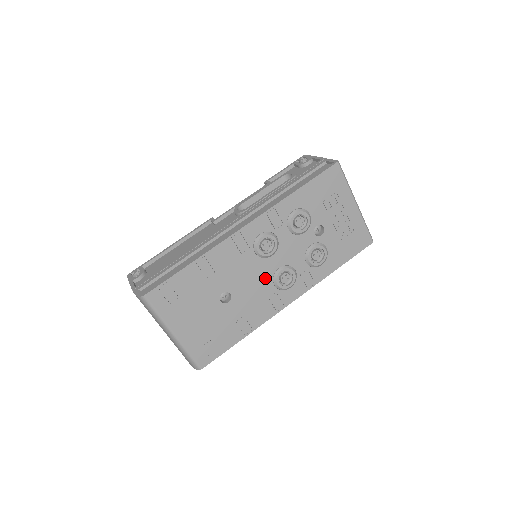
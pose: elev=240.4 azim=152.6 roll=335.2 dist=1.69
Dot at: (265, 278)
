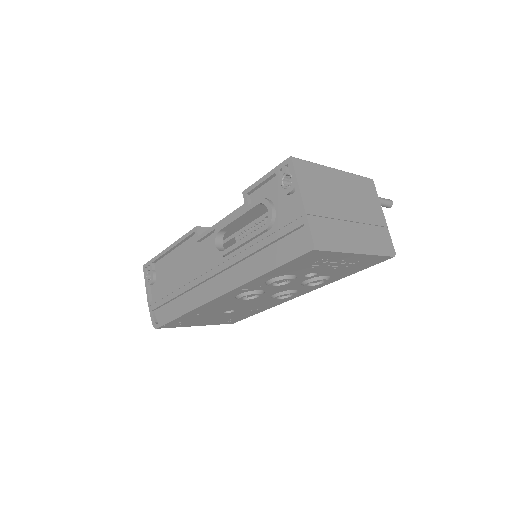
Dot at: (262, 299)
